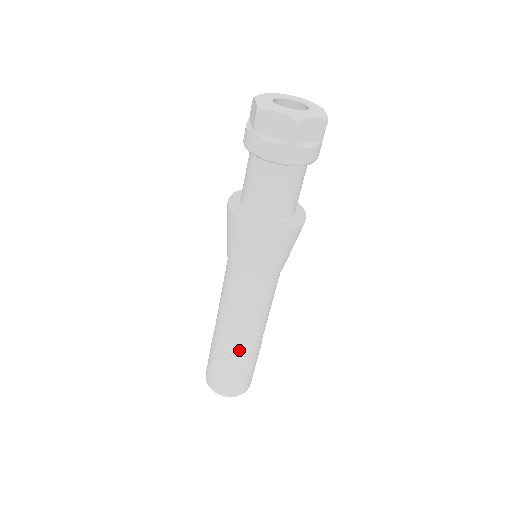
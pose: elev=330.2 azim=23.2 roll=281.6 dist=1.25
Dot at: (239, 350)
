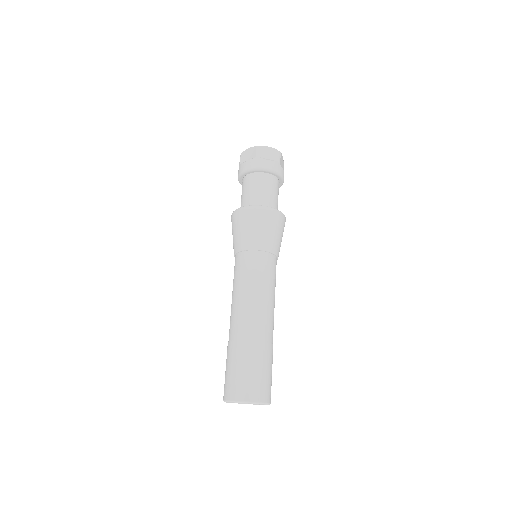
Dot at: (244, 332)
